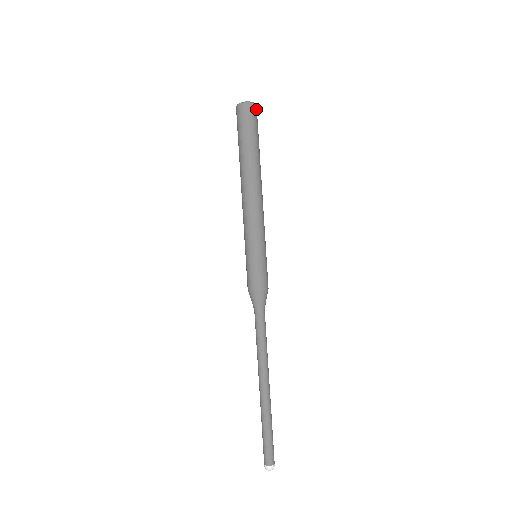
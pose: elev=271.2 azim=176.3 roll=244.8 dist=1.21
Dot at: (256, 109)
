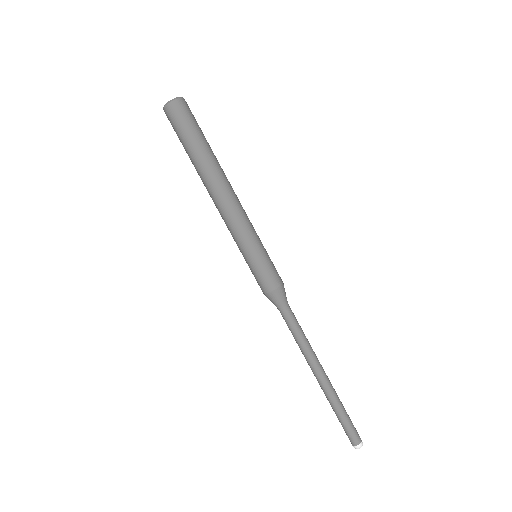
Dot at: (180, 104)
